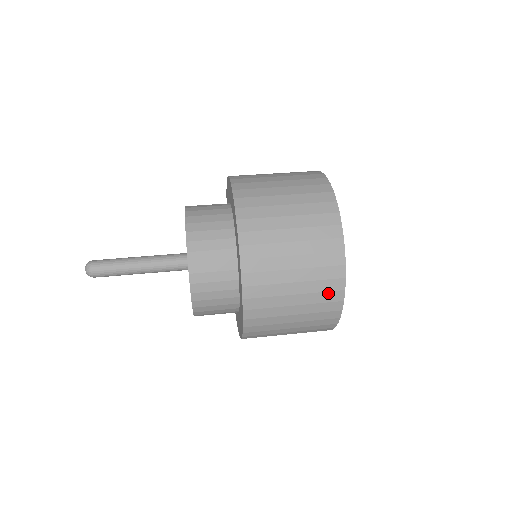
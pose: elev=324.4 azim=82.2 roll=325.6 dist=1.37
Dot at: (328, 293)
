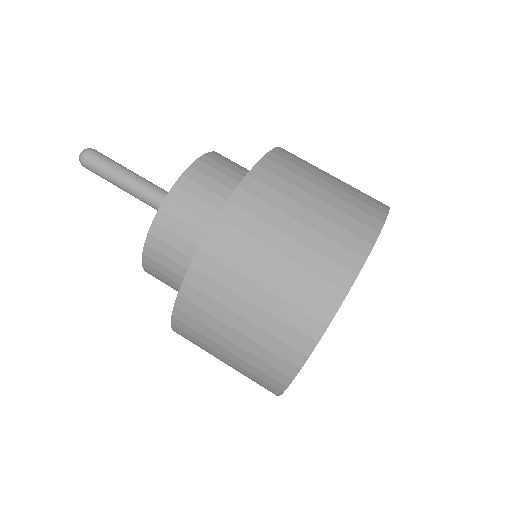
Dot at: (304, 316)
